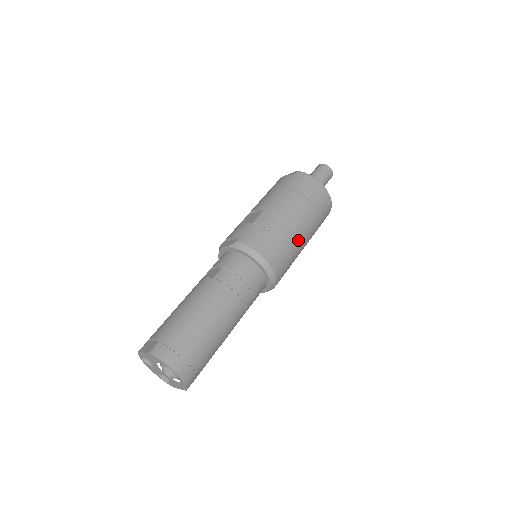
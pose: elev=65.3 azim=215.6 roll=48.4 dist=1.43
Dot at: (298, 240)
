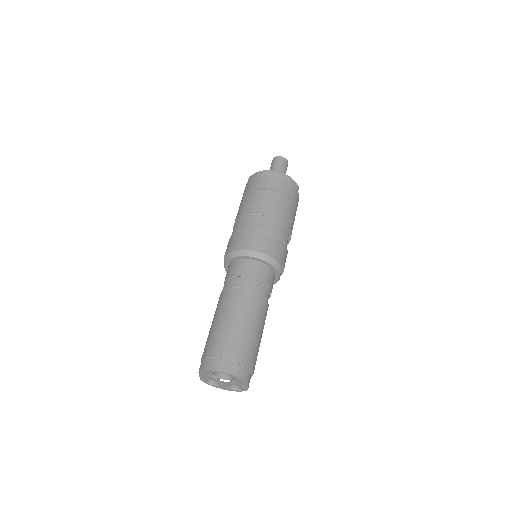
Dot at: (272, 220)
